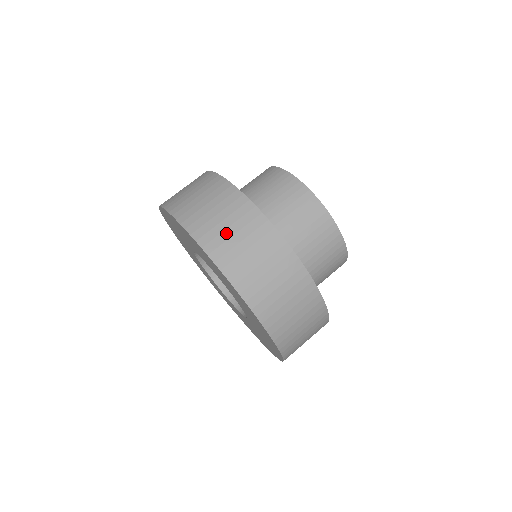
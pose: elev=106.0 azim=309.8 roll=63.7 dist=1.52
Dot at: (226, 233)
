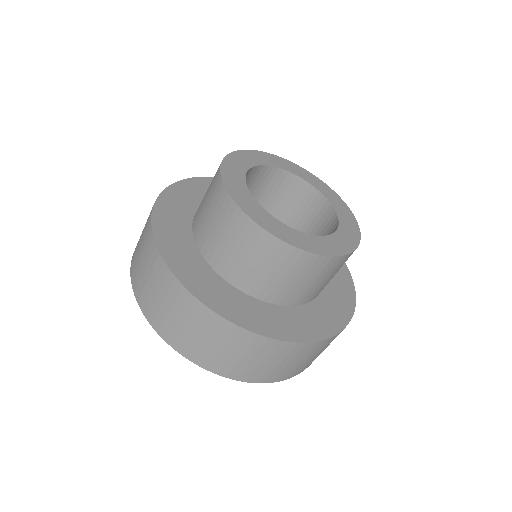
Dot at: occluded
